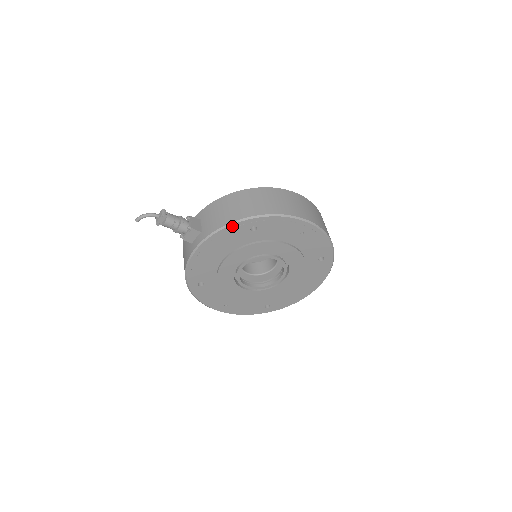
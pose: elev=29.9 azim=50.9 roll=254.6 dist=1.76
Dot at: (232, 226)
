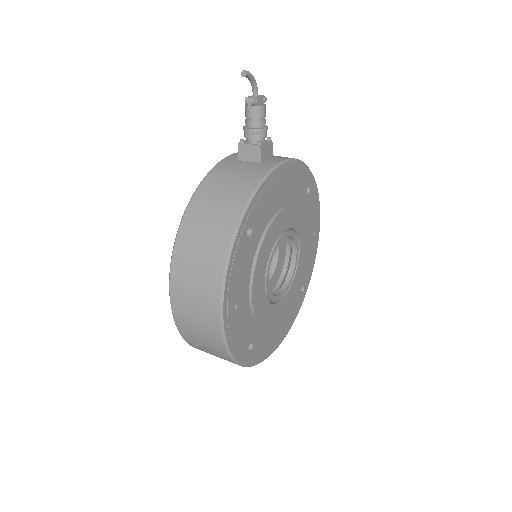
Dot at: (305, 168)
